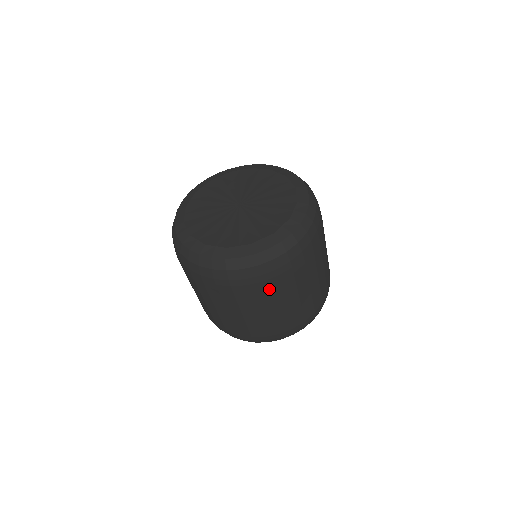
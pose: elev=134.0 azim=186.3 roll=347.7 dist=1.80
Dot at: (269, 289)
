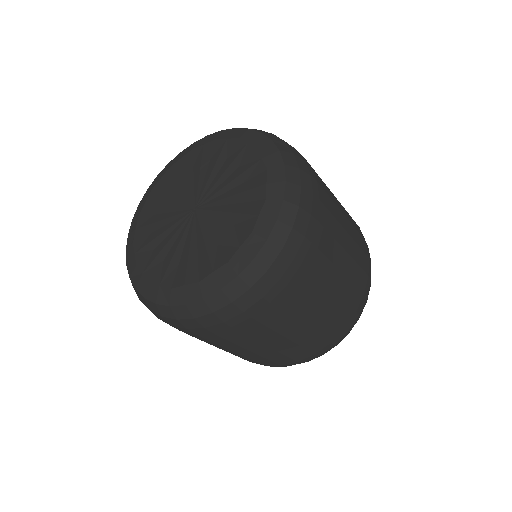
Dot at: (248, 331)
